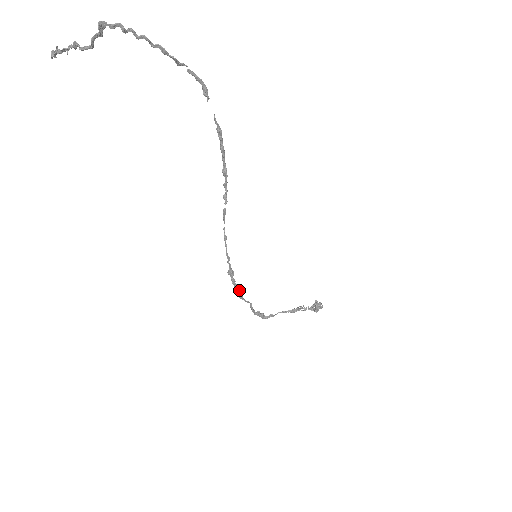
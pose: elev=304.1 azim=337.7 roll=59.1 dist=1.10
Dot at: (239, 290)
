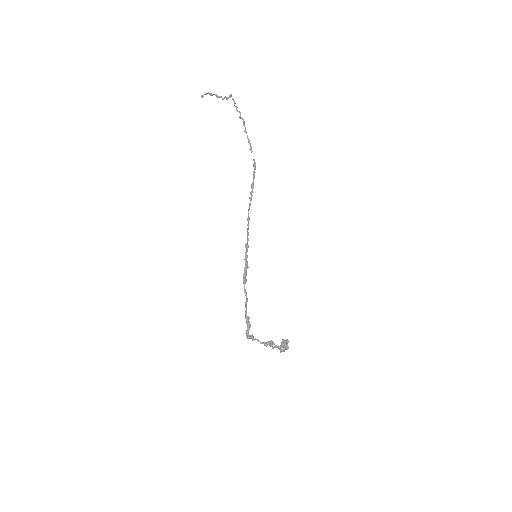
Dot at: occluded
